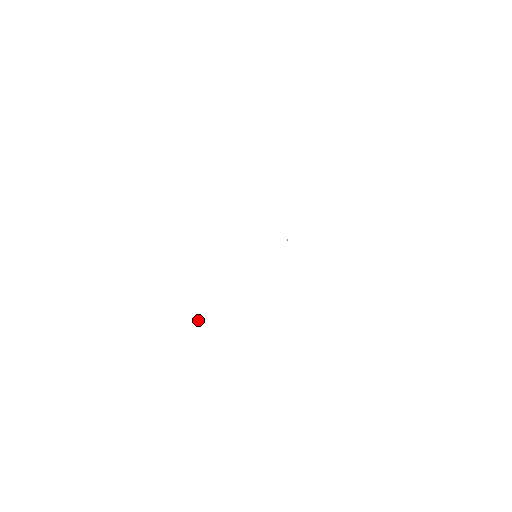
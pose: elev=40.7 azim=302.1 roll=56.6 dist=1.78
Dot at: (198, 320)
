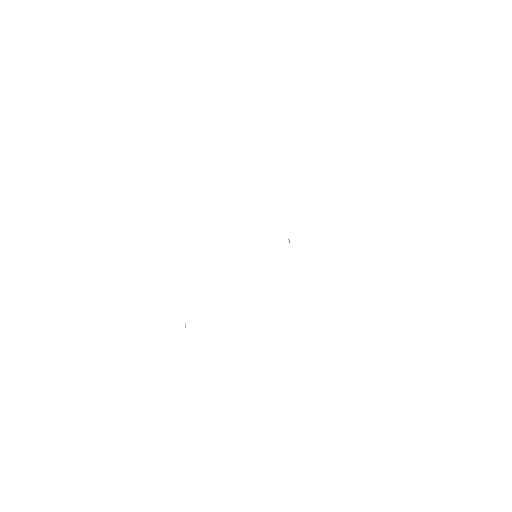
Dot at: (185, 325)
